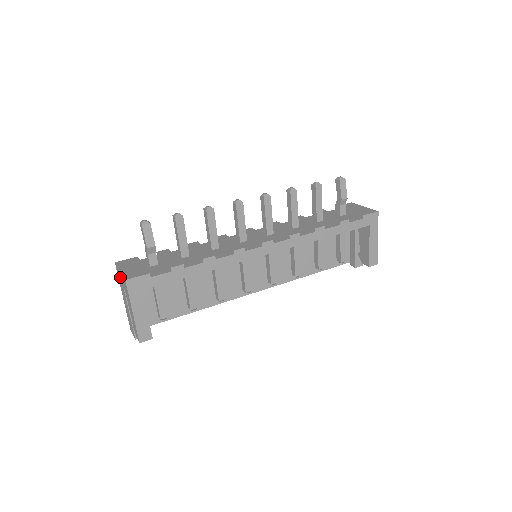
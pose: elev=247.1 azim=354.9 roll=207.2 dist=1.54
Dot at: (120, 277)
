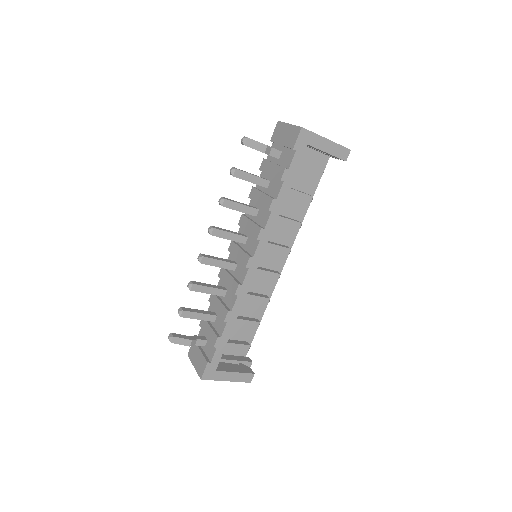
Dot at: occluded
